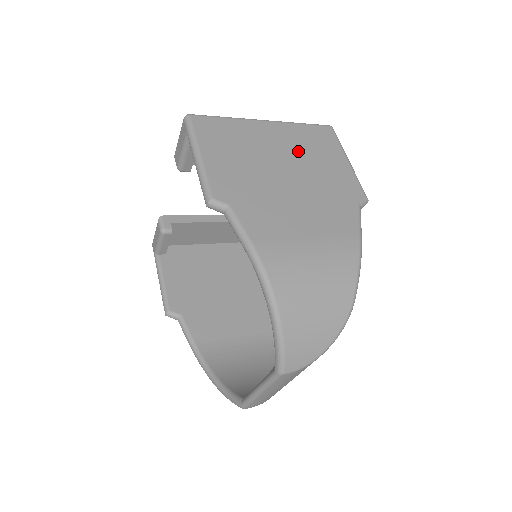
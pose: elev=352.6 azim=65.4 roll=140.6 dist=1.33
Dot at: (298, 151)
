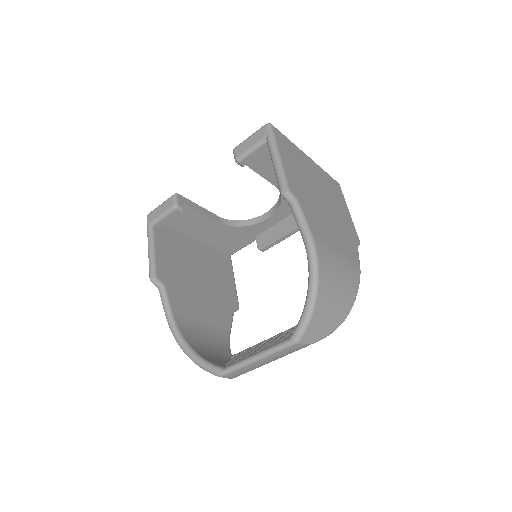
Dot at: (326, 189)
